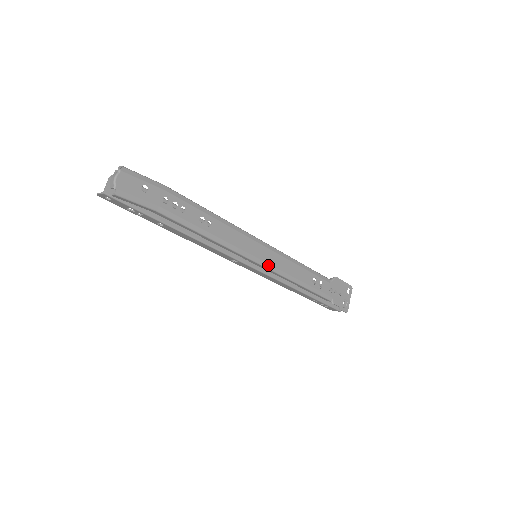
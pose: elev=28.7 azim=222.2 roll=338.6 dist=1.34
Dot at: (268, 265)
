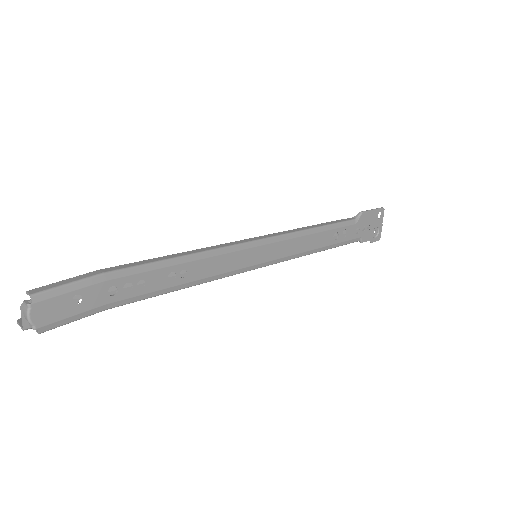
Dot at: (274, 261)
